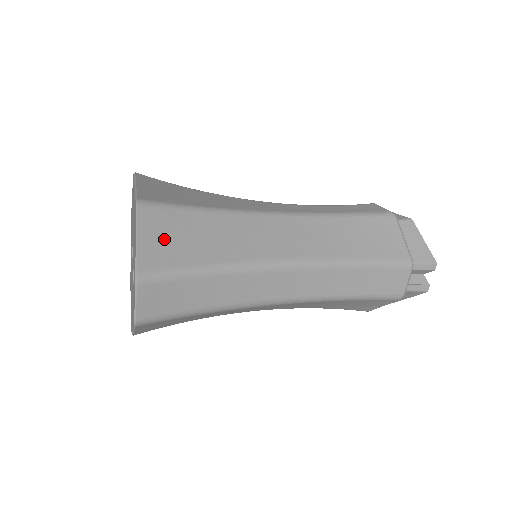
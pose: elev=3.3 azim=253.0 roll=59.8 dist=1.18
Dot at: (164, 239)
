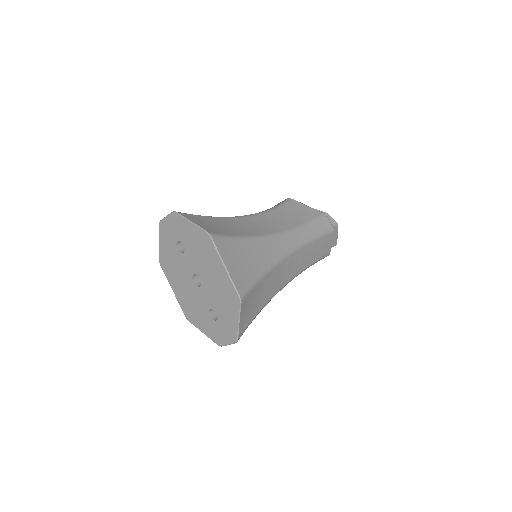
Dot at: (247, 312)
